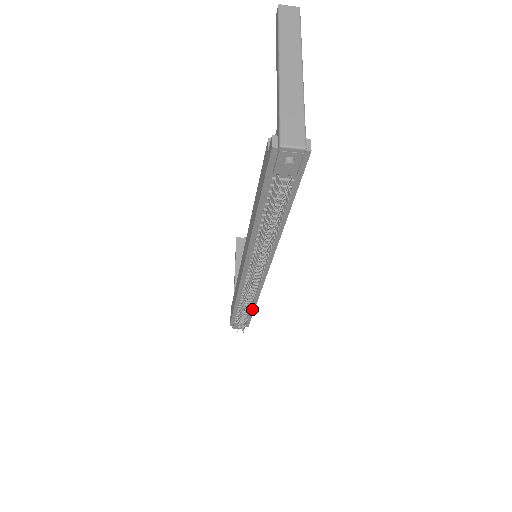
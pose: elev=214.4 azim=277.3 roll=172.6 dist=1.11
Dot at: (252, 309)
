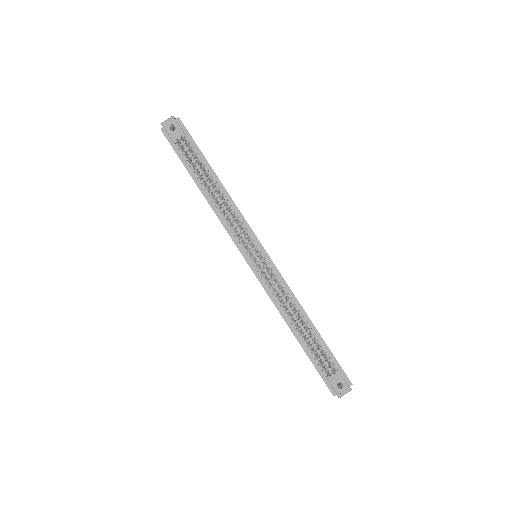
Dot at: (316, 334)
